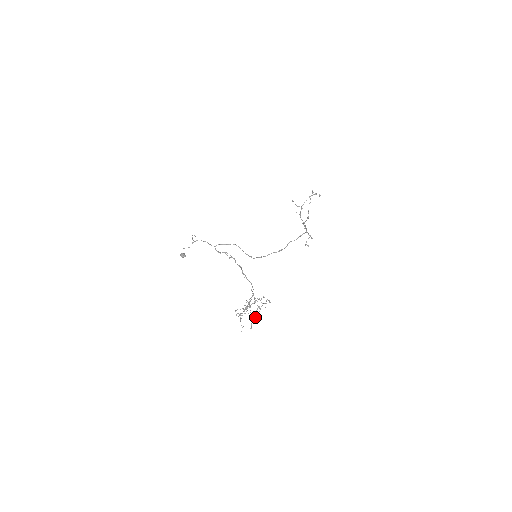
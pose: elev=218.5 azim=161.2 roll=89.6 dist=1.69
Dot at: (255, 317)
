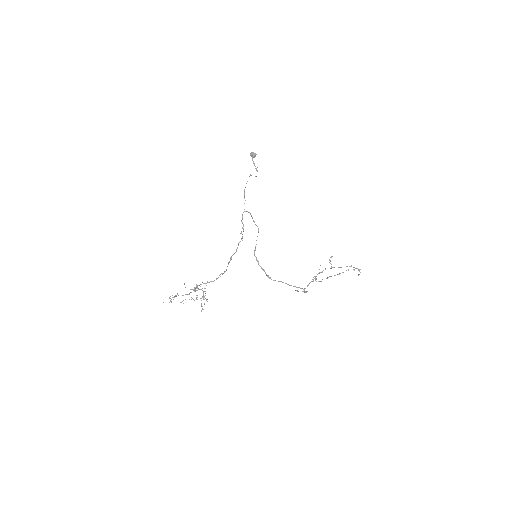
Dot at: occluded
